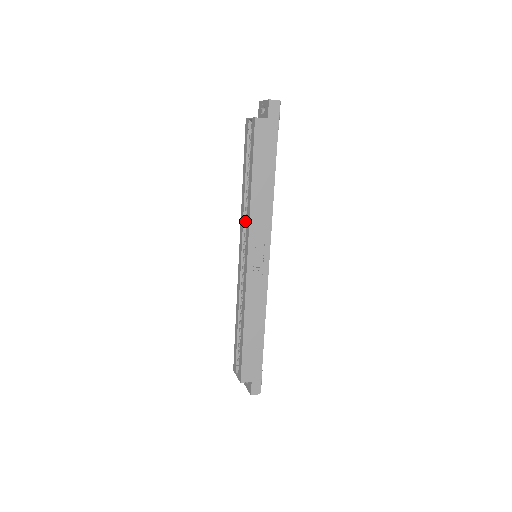
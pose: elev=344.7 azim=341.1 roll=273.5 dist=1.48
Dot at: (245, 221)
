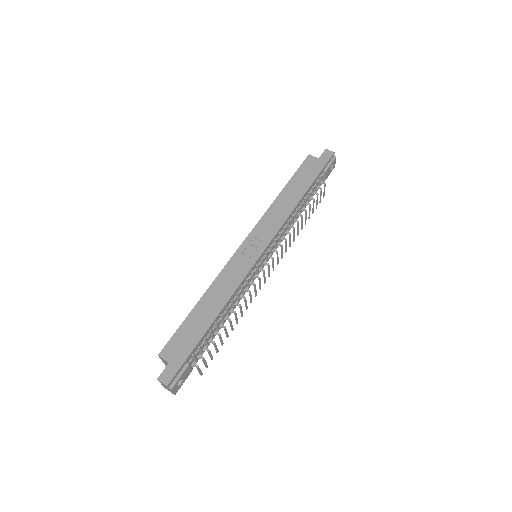
Dot at: occluded
